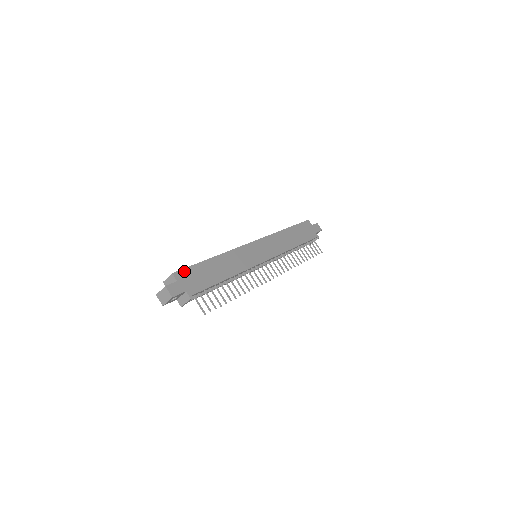
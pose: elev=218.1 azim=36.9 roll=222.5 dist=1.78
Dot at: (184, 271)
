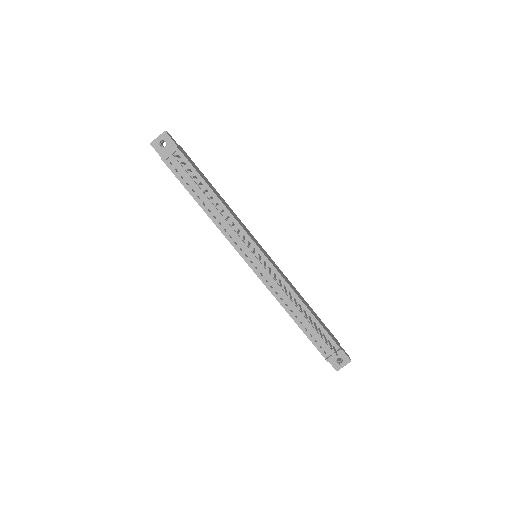
Dot at: (189, 157)
